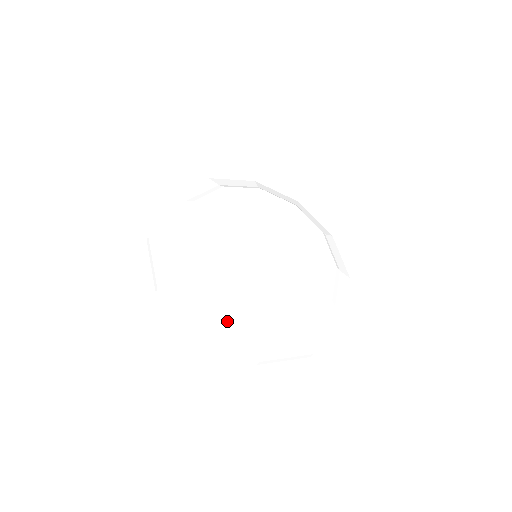
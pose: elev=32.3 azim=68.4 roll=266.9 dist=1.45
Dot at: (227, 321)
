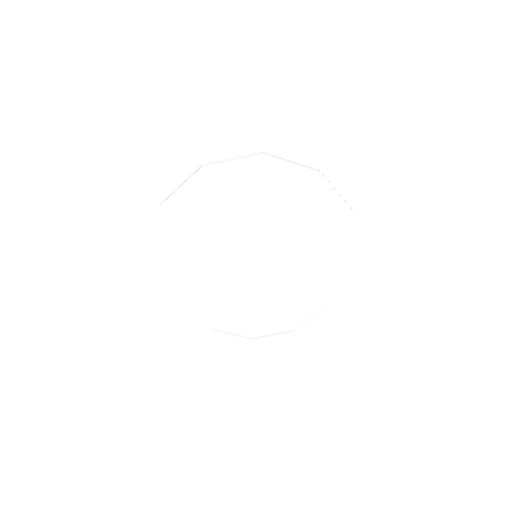
Dot at: (220, 332)
